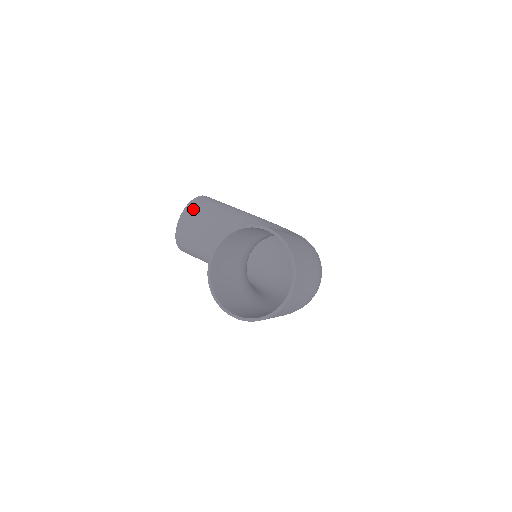
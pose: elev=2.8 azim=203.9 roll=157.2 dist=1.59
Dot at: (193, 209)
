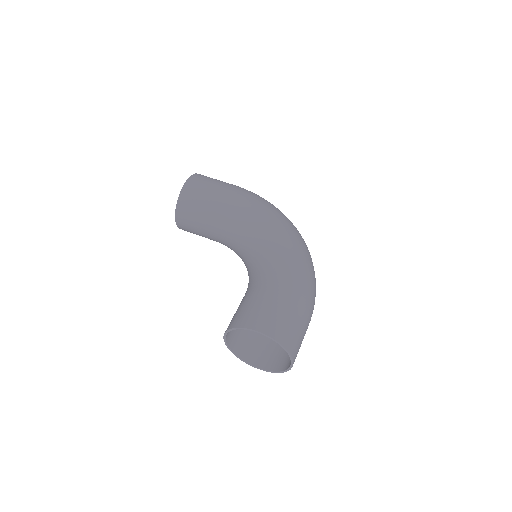
Dot at: (183, 210)
